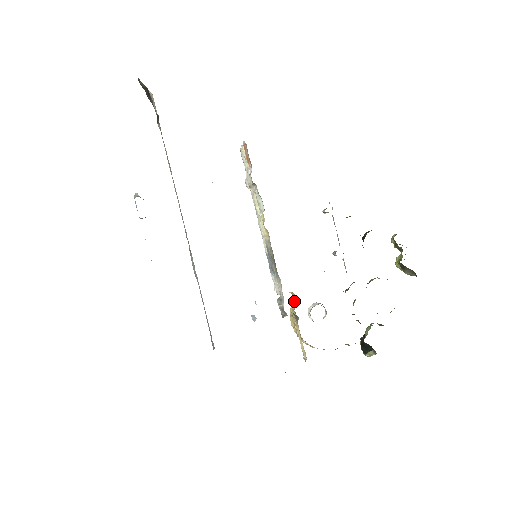
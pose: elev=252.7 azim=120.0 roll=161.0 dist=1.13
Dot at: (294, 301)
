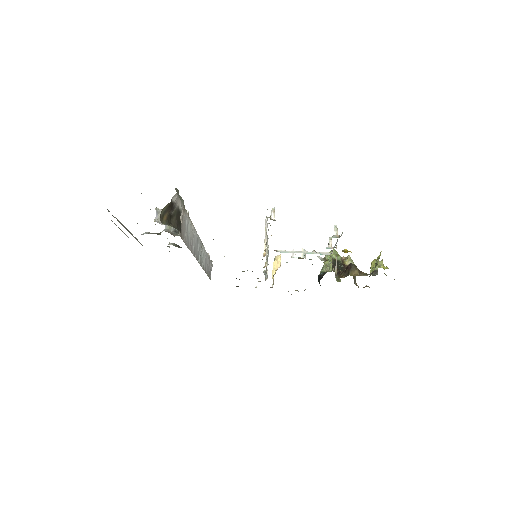
Dot at: (280, 259)
